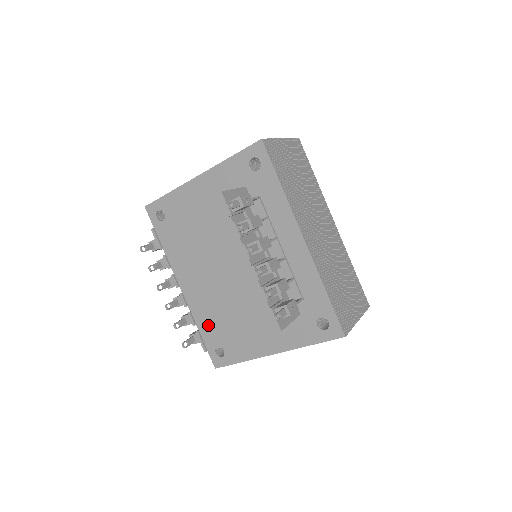
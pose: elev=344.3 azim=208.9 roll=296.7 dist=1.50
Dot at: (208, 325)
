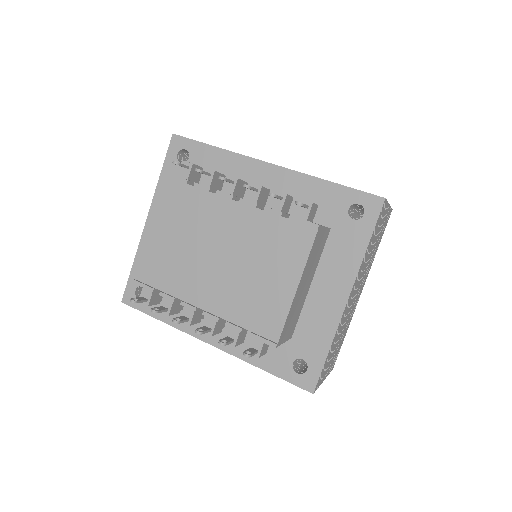
Dot at: (254, 313)
